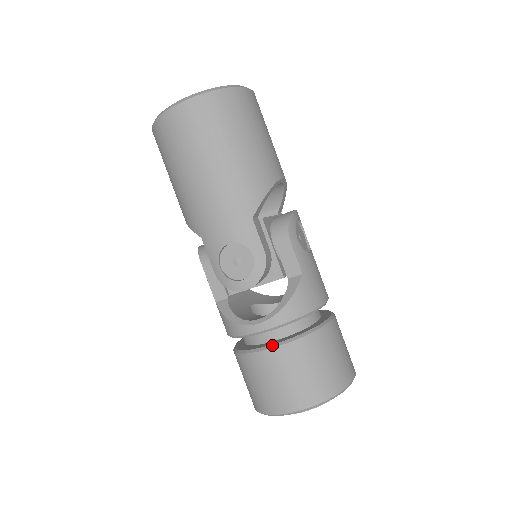
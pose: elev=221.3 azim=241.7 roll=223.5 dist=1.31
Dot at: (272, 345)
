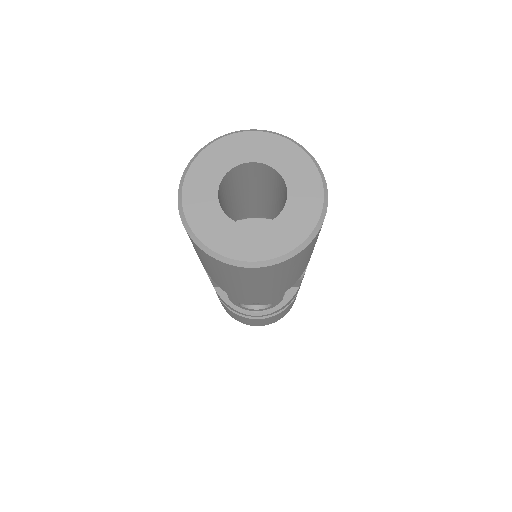
Dot at: (261, 317)
